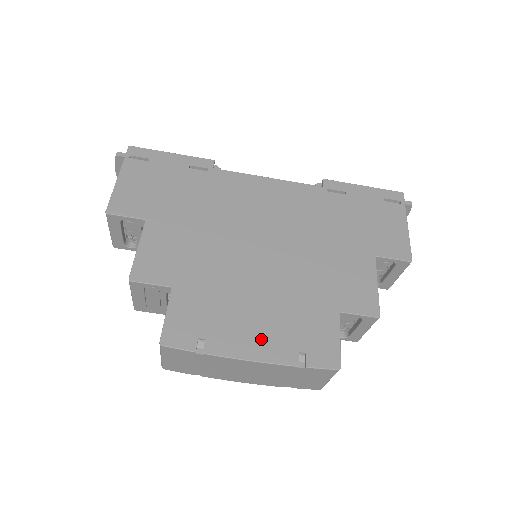
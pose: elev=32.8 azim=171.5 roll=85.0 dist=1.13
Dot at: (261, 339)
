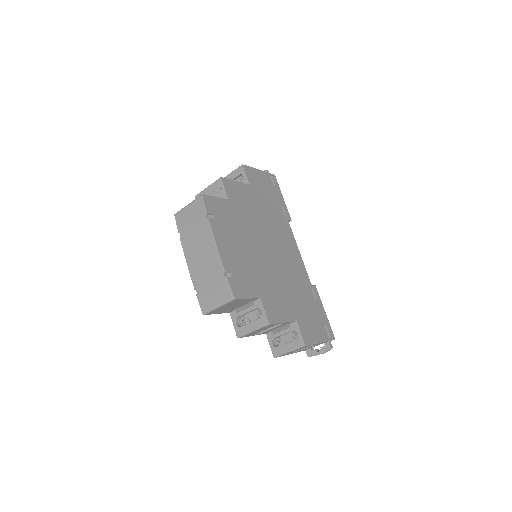
Dot at: (228, 250)
